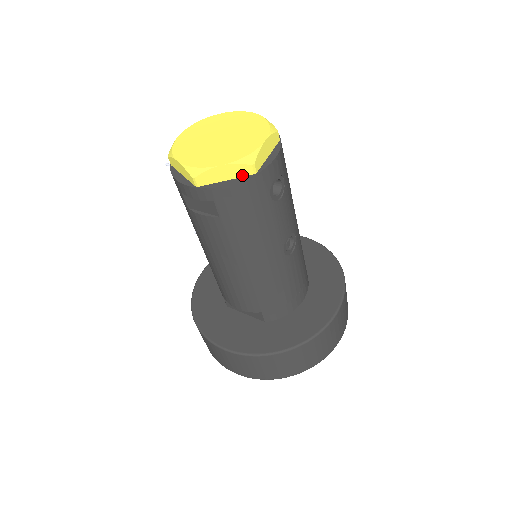
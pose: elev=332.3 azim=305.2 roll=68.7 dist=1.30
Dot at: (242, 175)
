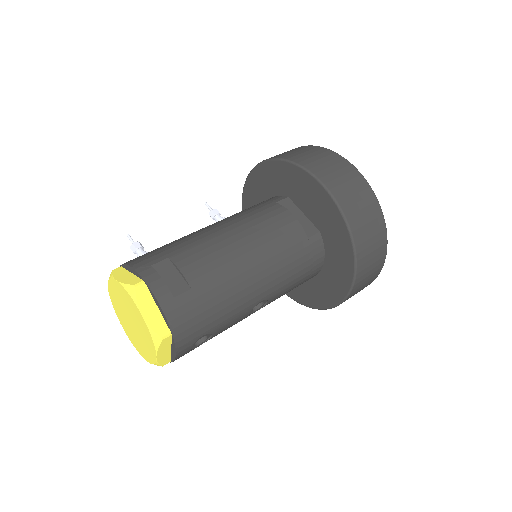
Dot at: occluded
